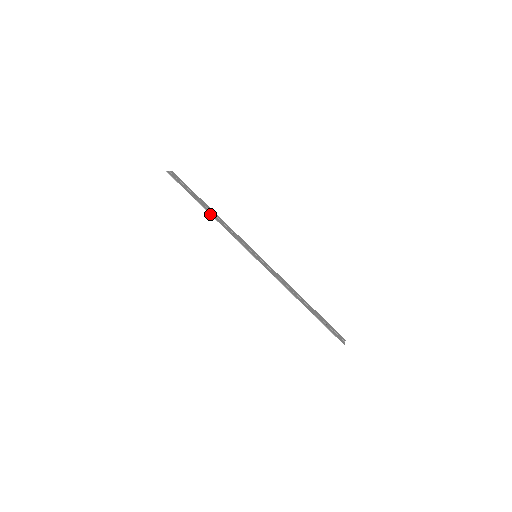
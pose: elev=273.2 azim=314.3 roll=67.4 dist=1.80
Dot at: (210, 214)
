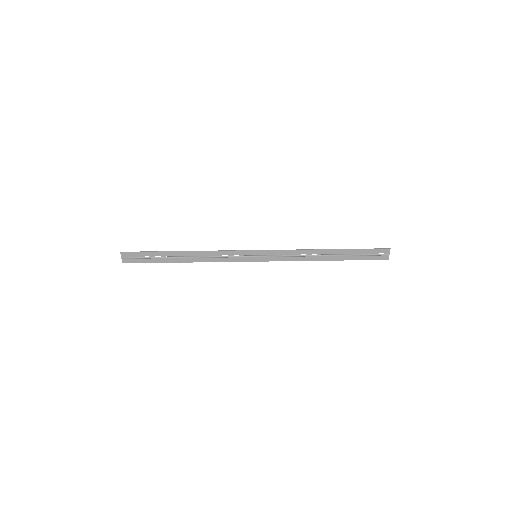
Dot at: (188, 251)
